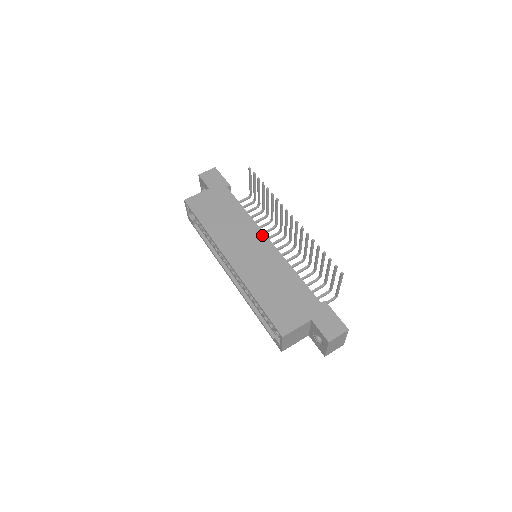
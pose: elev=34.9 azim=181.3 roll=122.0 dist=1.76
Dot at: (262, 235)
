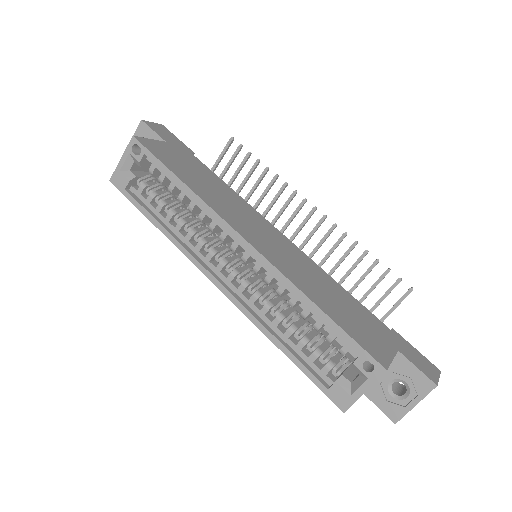
Dot at: (270, 225)
